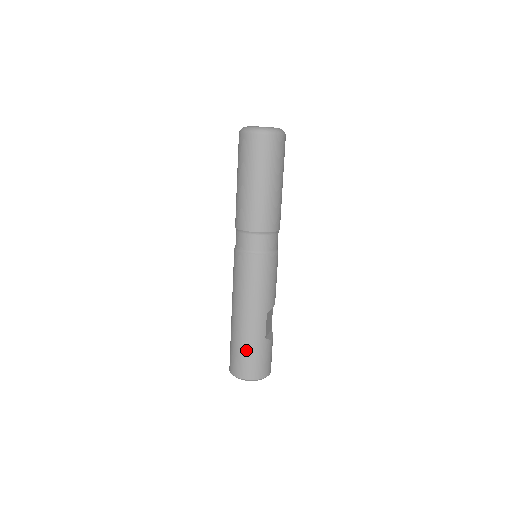
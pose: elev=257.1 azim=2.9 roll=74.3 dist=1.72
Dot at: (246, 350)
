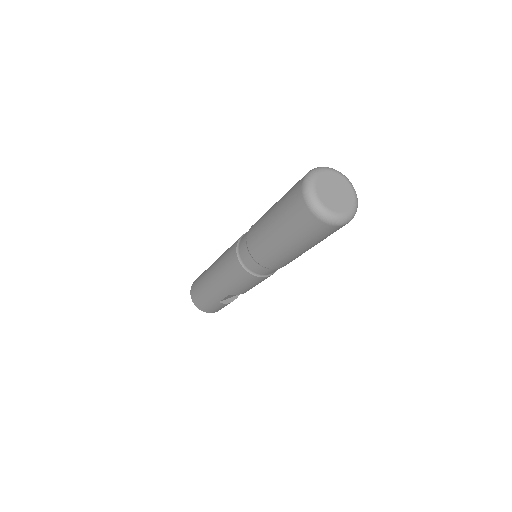
Dot at: (202, 293)
